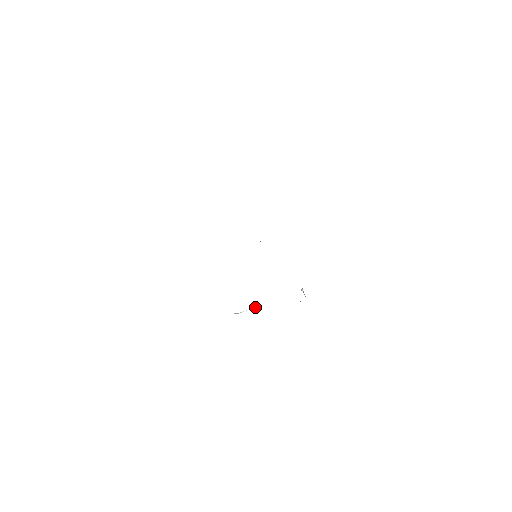
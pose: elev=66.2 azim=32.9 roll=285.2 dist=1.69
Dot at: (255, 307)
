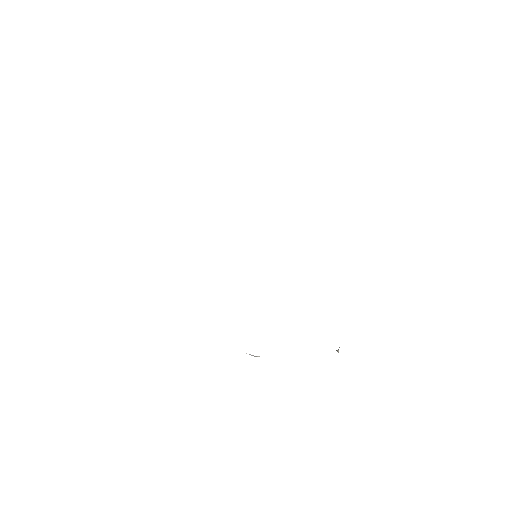
Dot at: occluded
